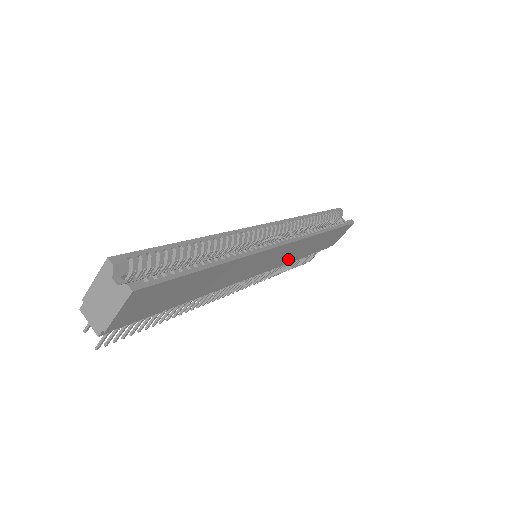
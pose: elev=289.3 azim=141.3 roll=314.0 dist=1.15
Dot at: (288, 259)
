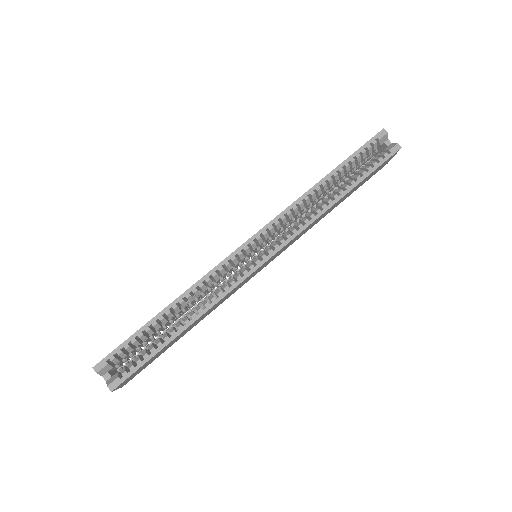
Dot at: (301, 235)
